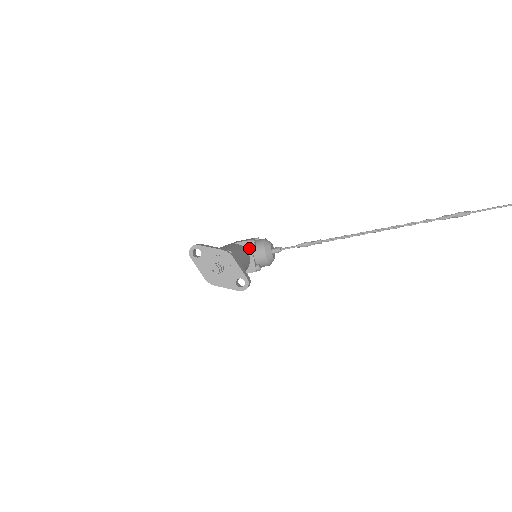
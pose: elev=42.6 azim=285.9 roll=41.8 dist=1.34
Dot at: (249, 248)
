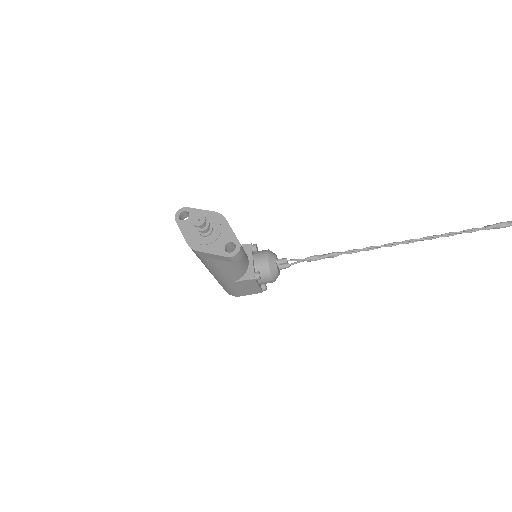
Dot at: (249, 252)
